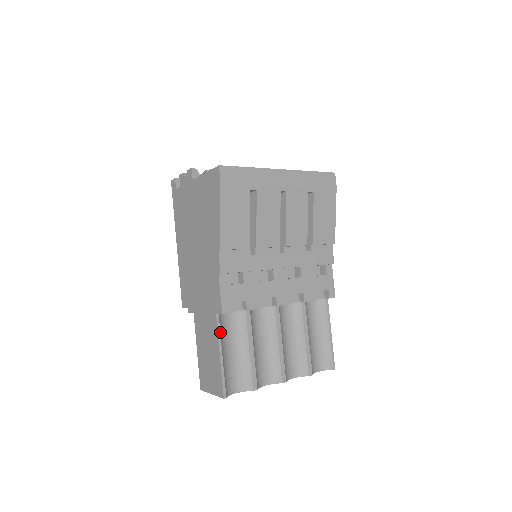
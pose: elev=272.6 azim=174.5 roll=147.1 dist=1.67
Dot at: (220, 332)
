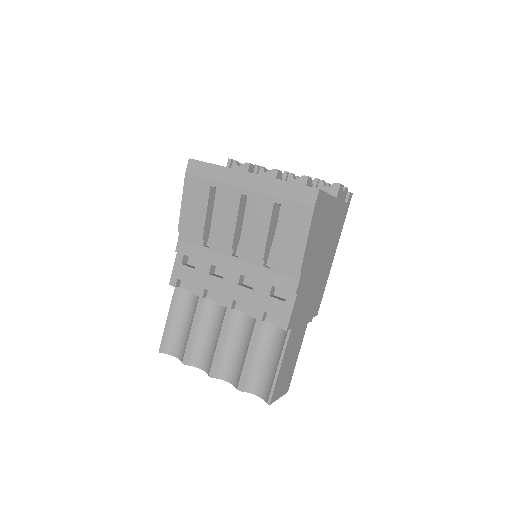
Dot at: (174, 300)
